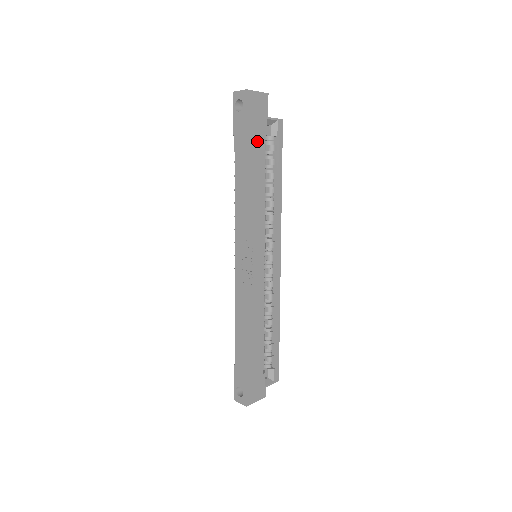
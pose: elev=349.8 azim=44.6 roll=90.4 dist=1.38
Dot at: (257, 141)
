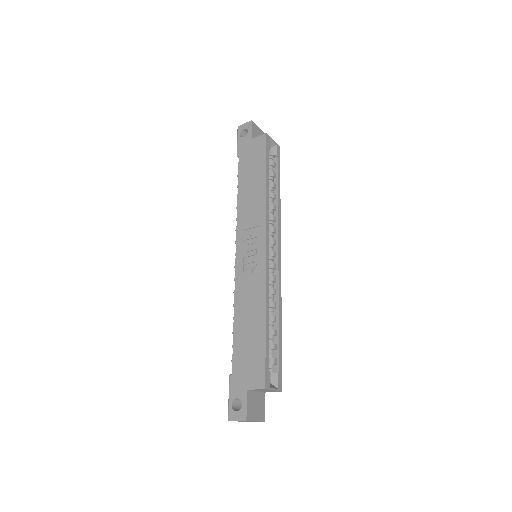
Dot at: (262, 151)
